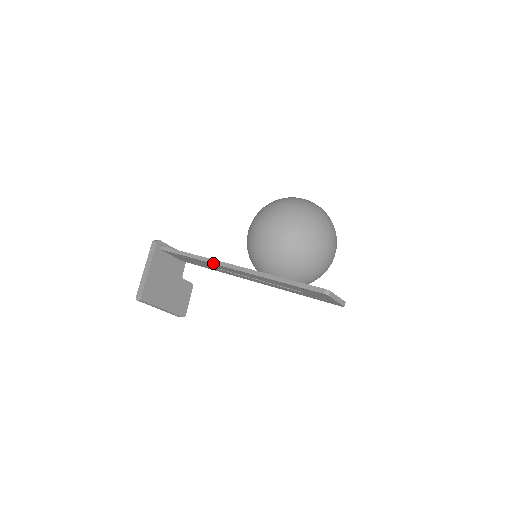
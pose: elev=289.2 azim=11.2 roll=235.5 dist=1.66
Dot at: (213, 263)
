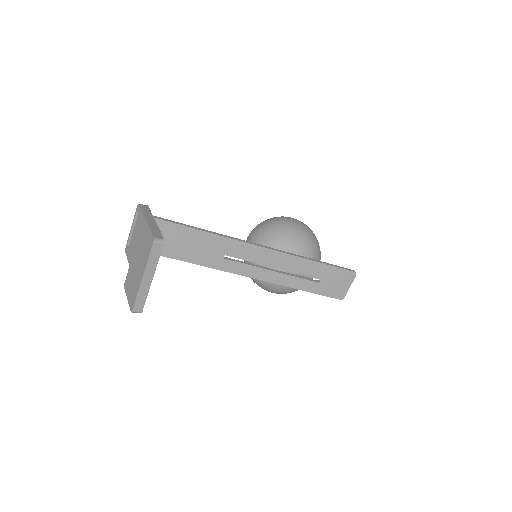
Dot at: (238, 240)
